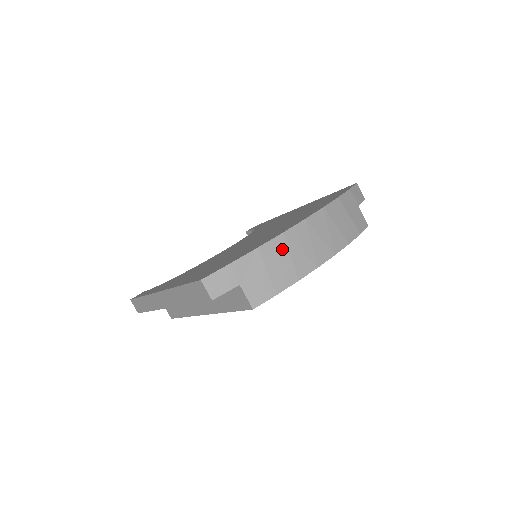
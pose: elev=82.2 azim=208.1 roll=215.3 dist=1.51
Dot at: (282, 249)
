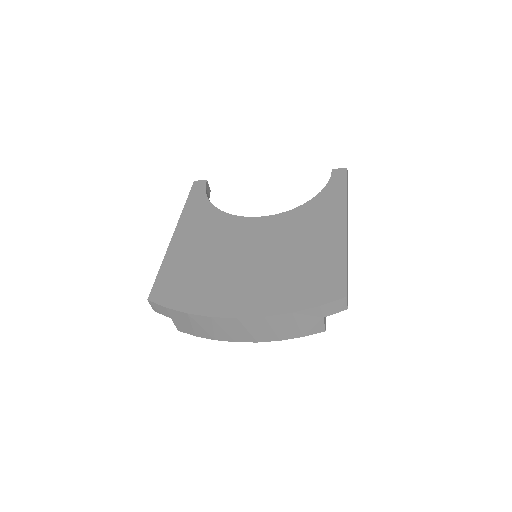
Dot at: (207, 323)
